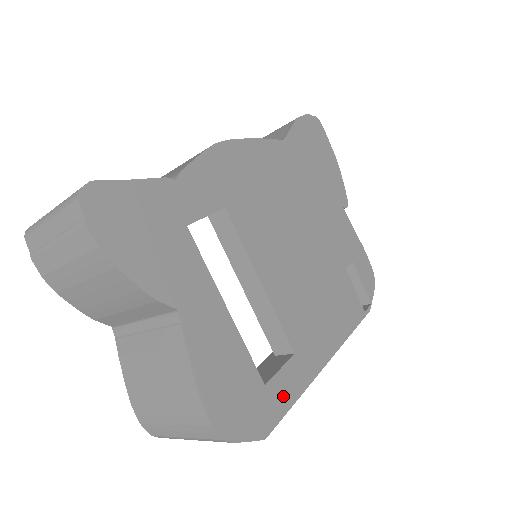
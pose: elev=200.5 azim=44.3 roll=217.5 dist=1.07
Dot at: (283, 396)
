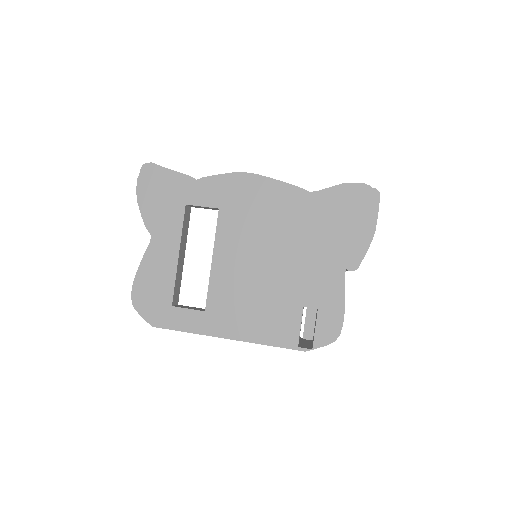
Dot at: (179, 321)
